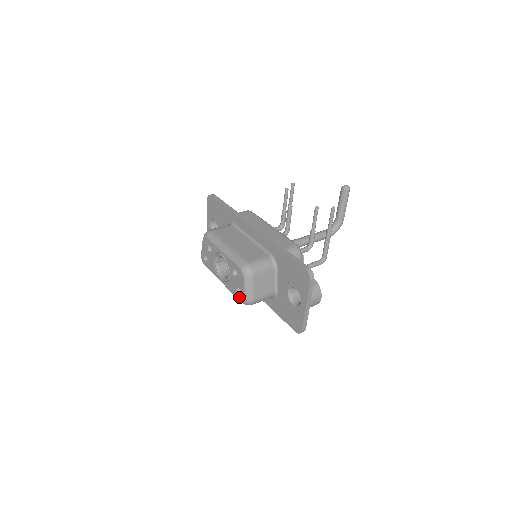
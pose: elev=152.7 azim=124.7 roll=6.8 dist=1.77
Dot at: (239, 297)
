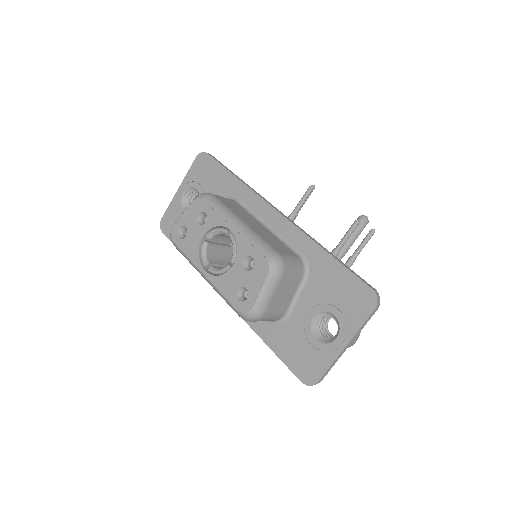
Dot at: (238, 303)
